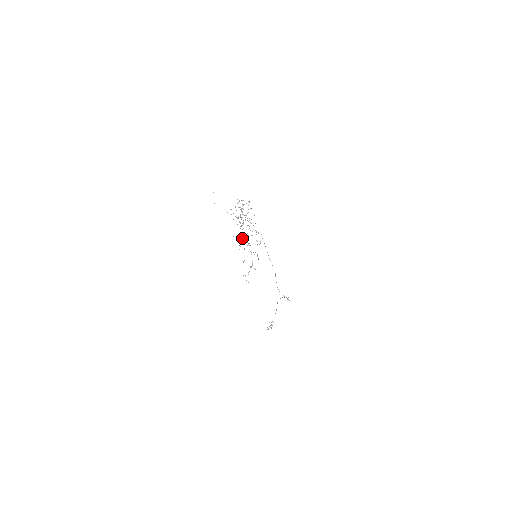
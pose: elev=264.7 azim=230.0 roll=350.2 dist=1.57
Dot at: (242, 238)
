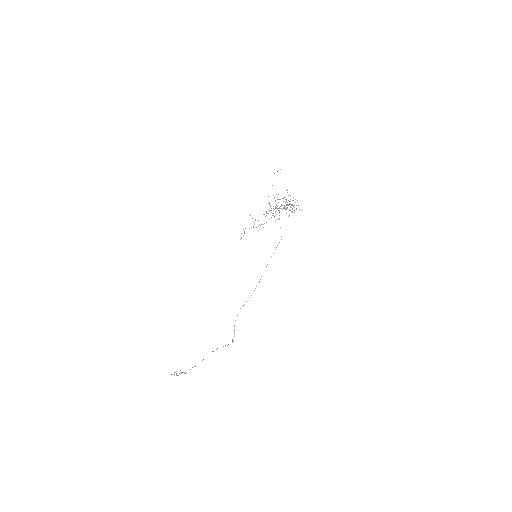
Dot at: occluded
